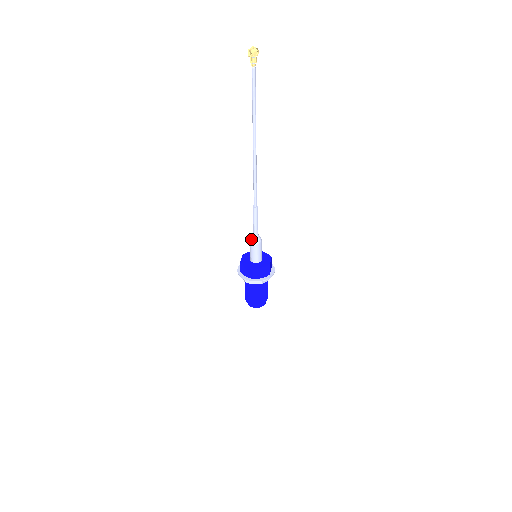
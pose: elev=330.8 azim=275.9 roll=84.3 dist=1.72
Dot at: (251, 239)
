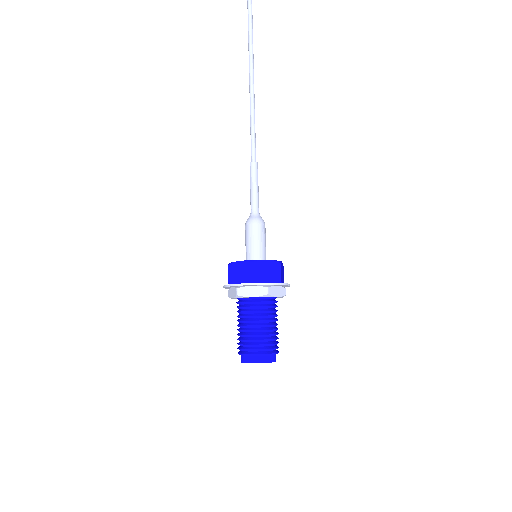
Dot at: (247, 219)
